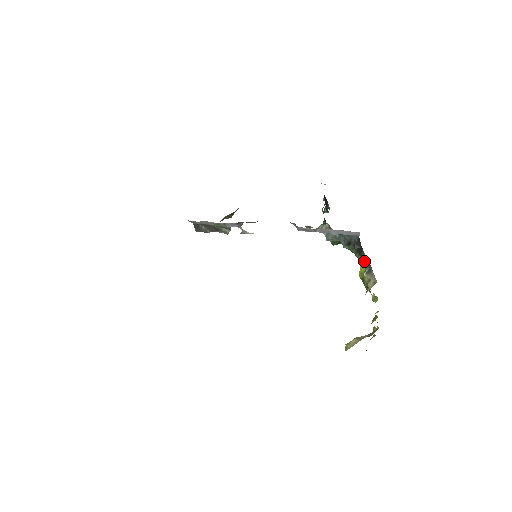
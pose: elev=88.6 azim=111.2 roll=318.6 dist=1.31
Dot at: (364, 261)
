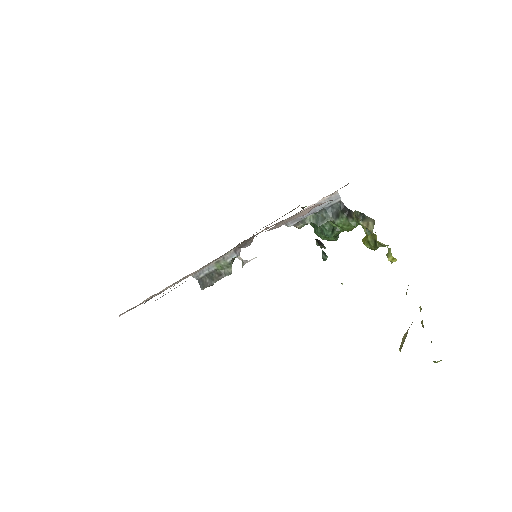
Dot at: (355, 215)
